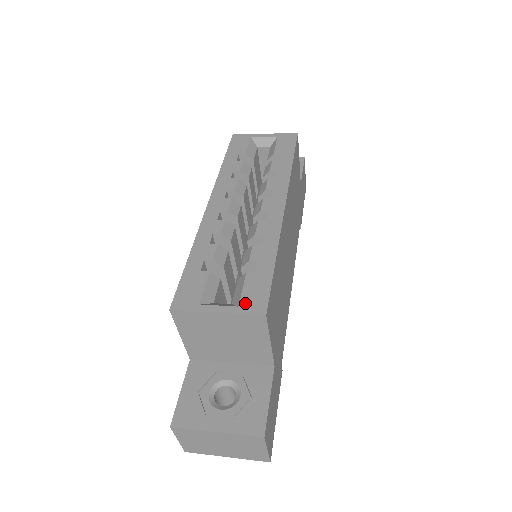
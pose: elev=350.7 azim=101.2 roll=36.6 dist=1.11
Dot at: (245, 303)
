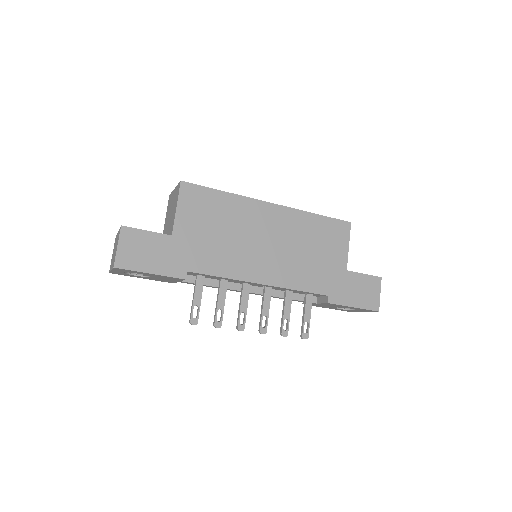
Dot at: occluded
